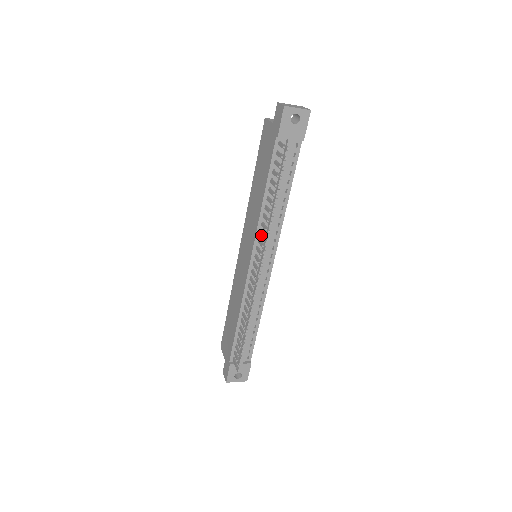
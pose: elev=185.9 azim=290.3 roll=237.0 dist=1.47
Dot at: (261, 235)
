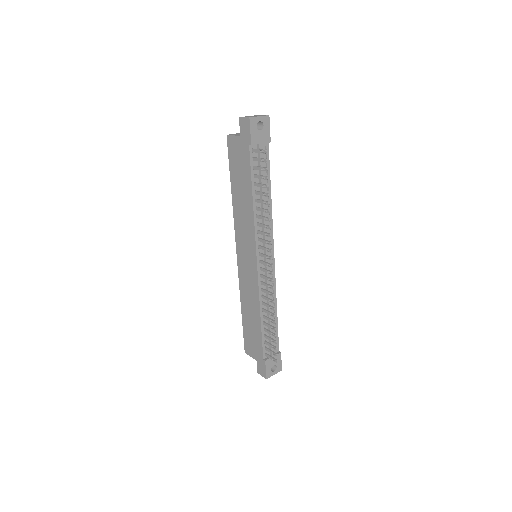
Dot at: (261, 234)
